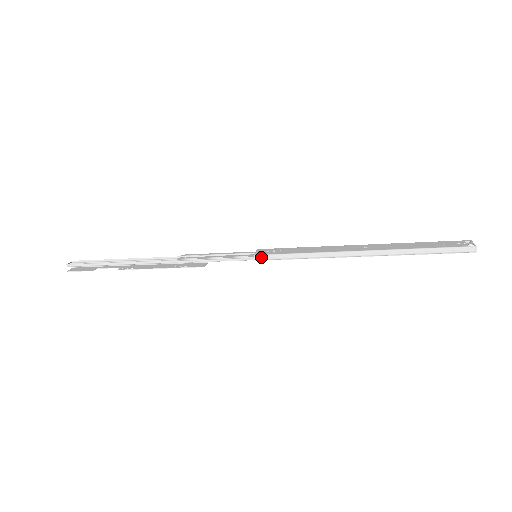
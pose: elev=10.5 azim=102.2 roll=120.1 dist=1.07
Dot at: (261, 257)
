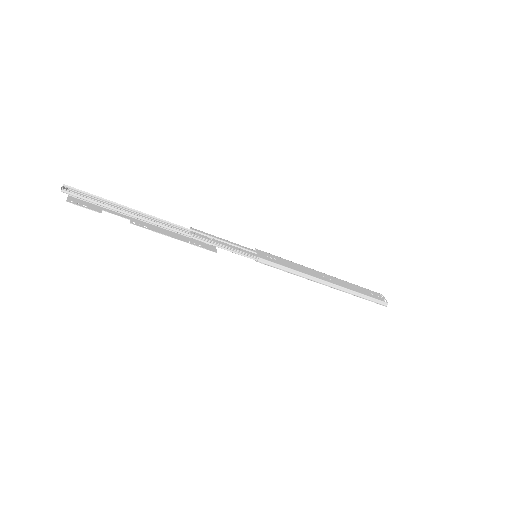
Dot at: (264, 261)
